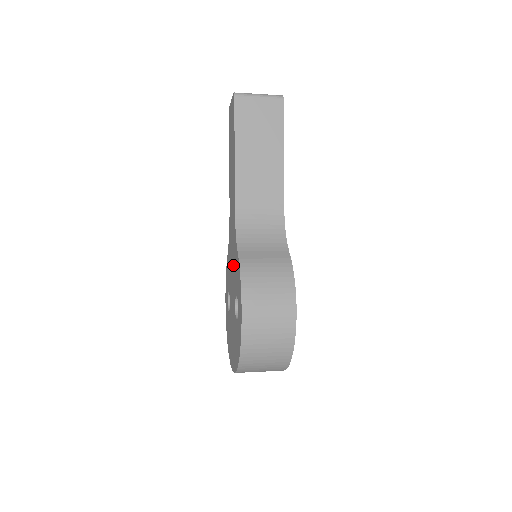
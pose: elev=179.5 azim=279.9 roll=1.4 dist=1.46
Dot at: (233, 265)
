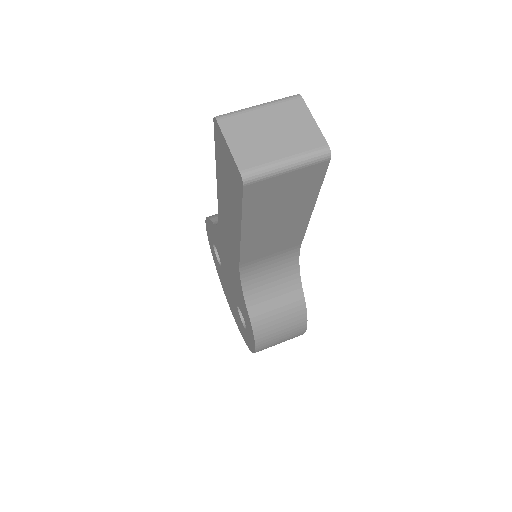
Dot at: (233, 280)
